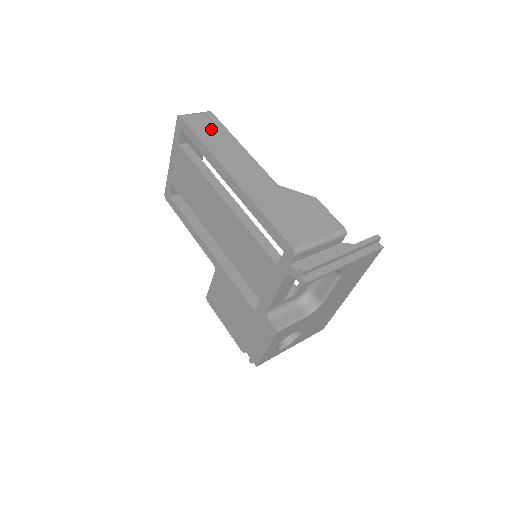
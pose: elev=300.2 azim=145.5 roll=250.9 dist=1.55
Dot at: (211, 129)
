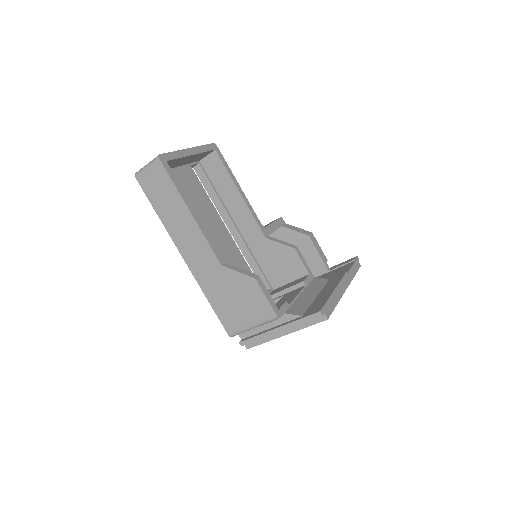
Dot at: (162, 192)
